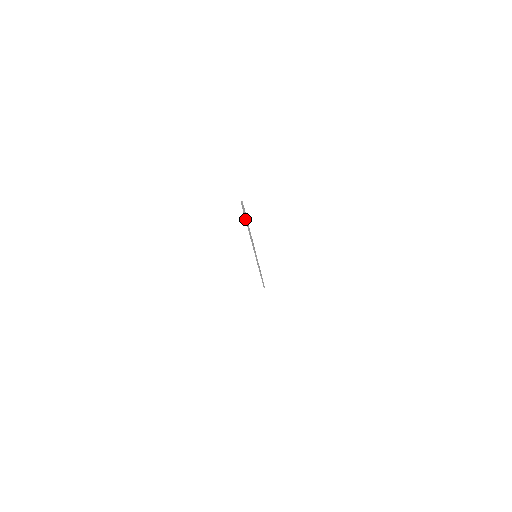
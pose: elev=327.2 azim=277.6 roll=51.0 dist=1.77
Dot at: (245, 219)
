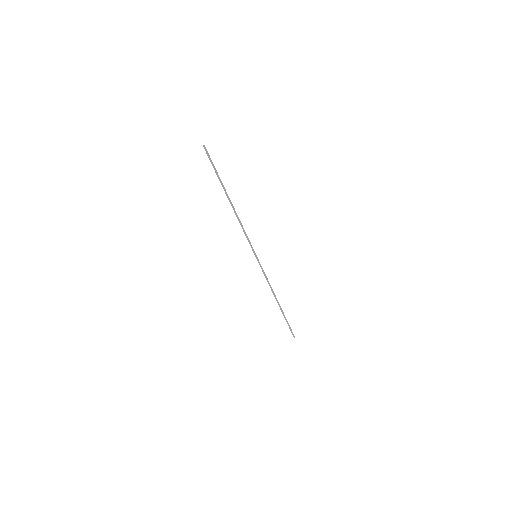
Dot at: (217, 176)
